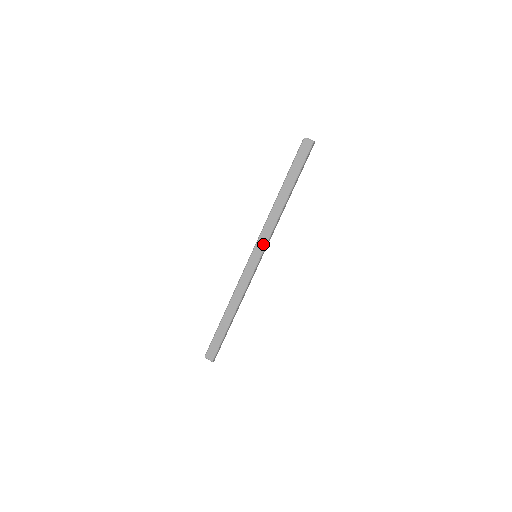
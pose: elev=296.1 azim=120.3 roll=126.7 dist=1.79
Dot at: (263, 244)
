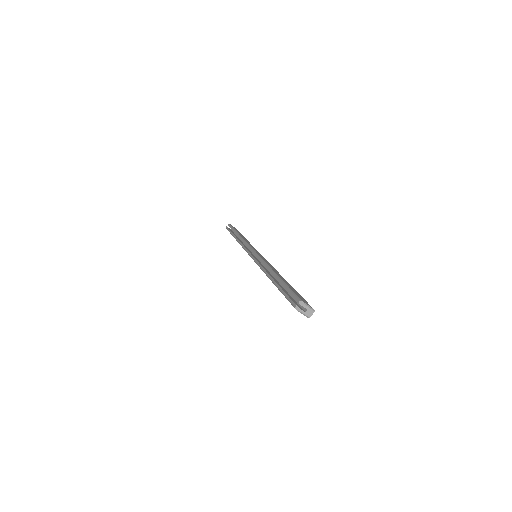
Dot at: occluded
